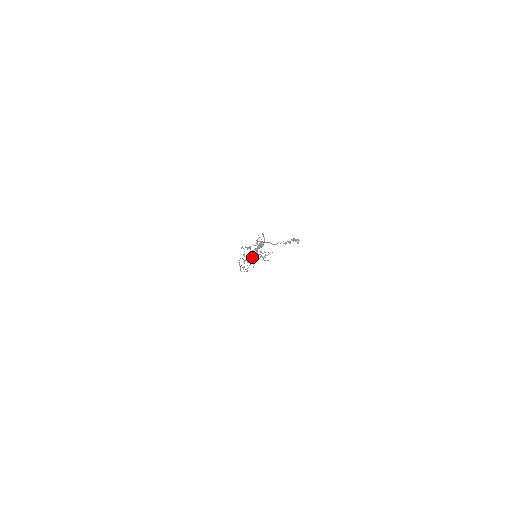
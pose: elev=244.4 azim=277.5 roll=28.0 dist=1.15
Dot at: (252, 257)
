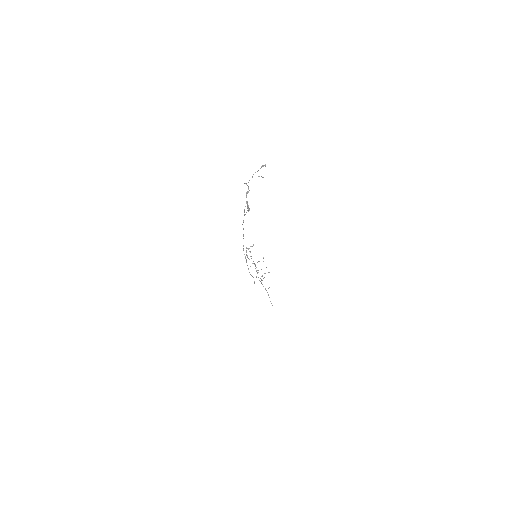
Dot at: occluded
